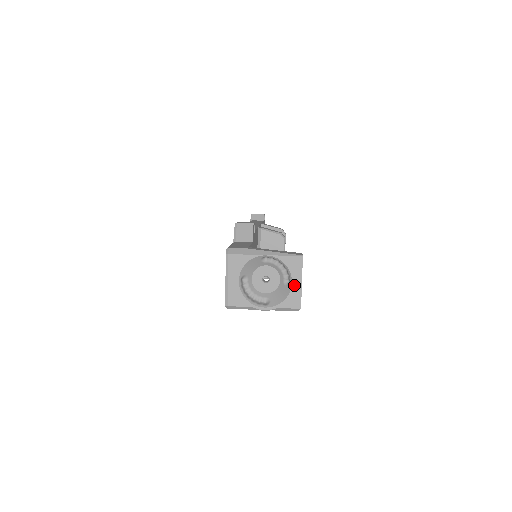
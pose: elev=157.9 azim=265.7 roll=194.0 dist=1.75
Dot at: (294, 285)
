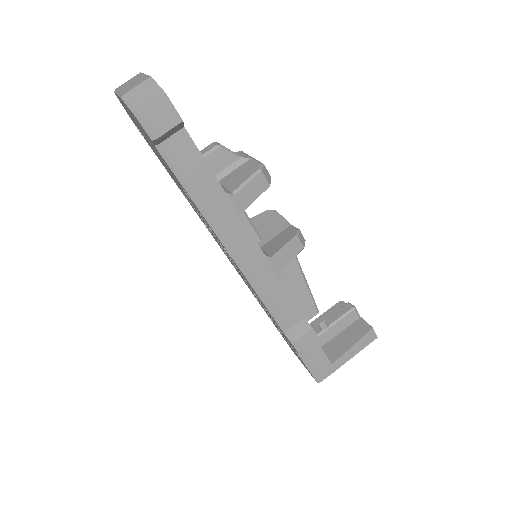
Dot at: occluded
